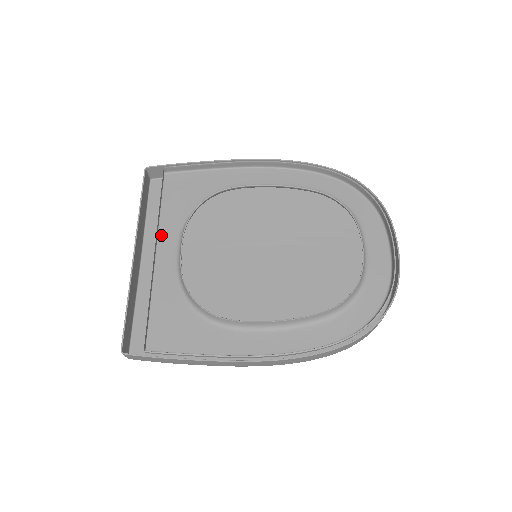
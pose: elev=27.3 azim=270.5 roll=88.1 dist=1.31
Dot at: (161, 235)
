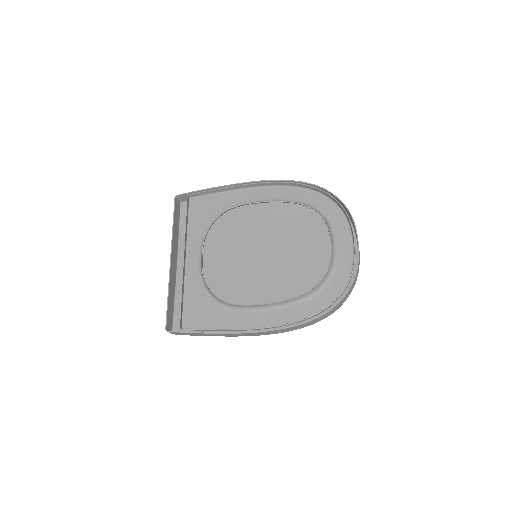
Dot at: (189, 246)
